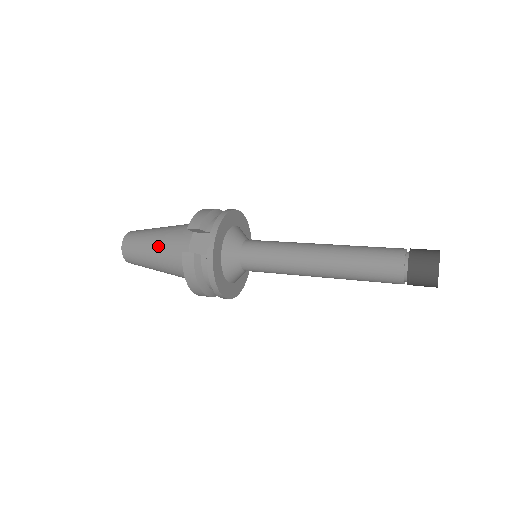
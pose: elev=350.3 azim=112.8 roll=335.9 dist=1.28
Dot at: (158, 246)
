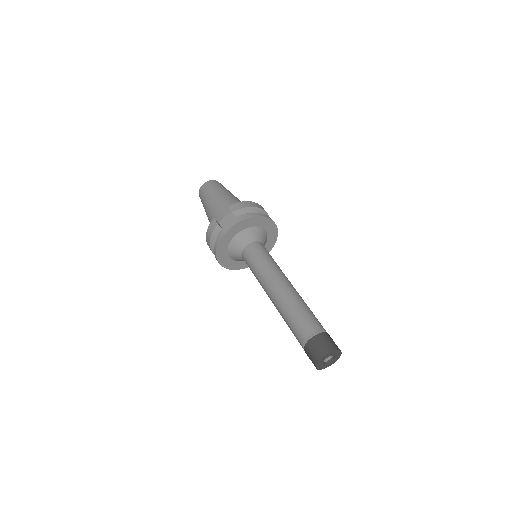
Dot at: (213, 203)
